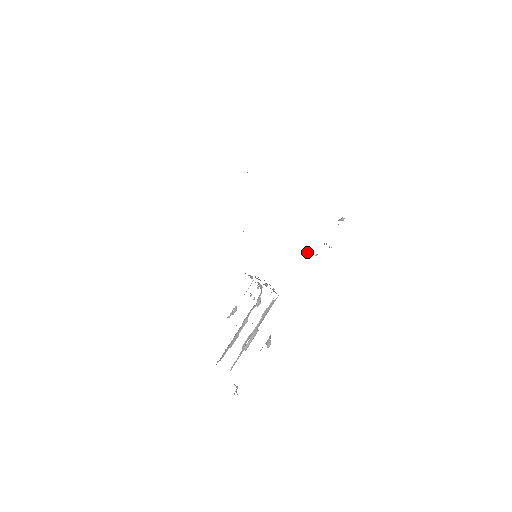
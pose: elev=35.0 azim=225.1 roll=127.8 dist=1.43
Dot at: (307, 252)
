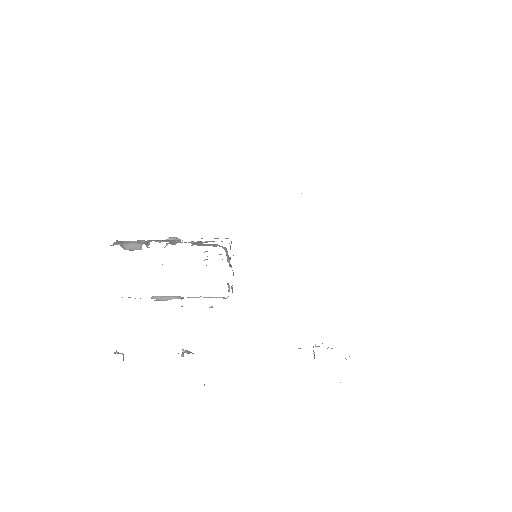
Dot at: occluded
